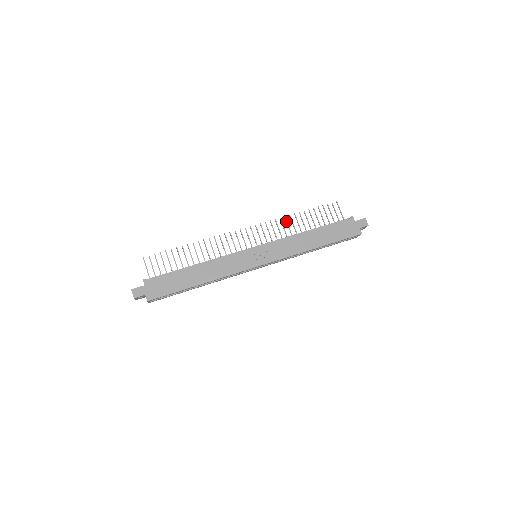
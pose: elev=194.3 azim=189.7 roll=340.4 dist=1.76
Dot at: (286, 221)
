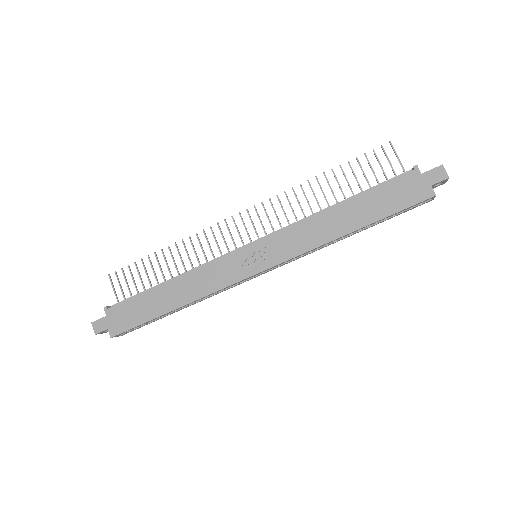
Dot at: occluded
